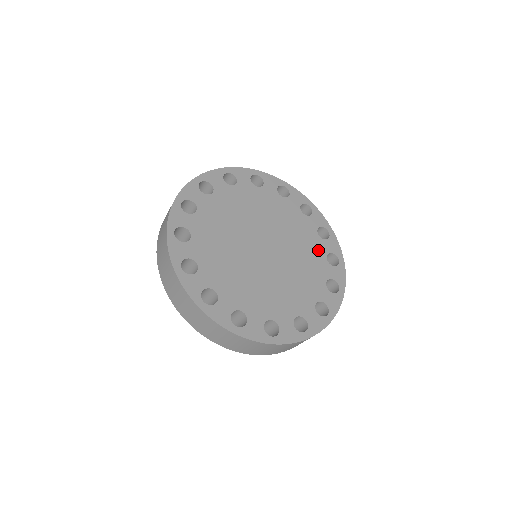
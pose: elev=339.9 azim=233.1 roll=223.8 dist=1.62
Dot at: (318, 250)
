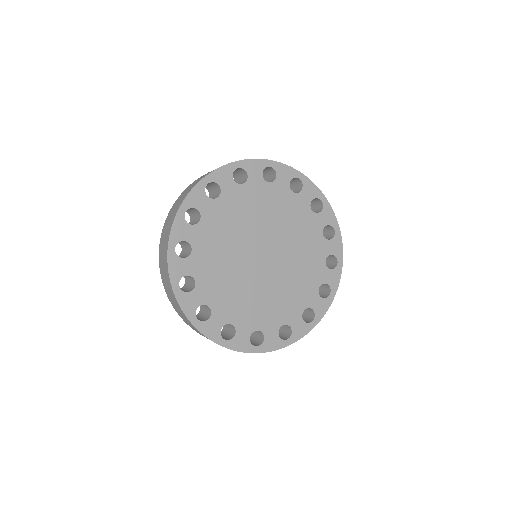
Dot at: (314, 229)
